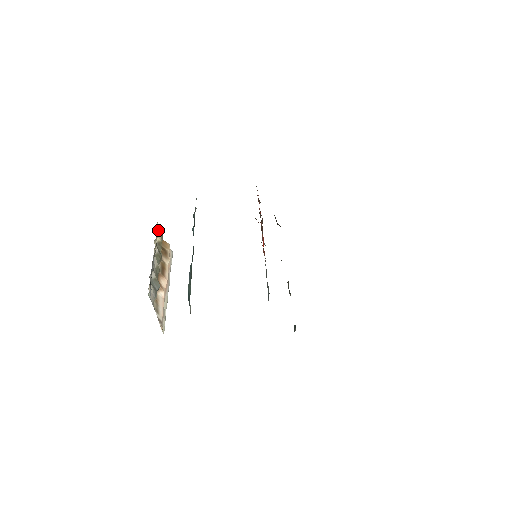
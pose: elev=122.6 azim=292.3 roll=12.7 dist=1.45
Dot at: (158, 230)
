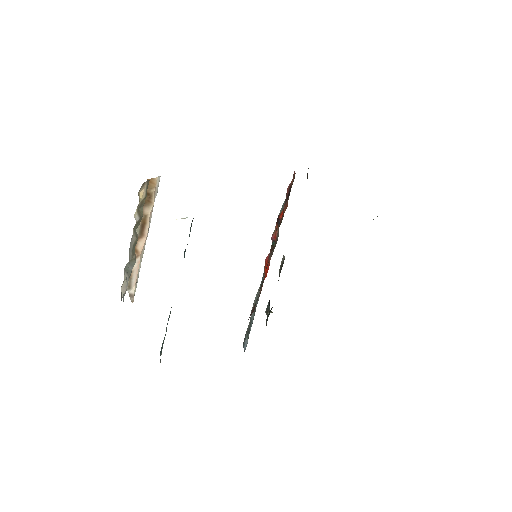
Dot at: (142, 188)
